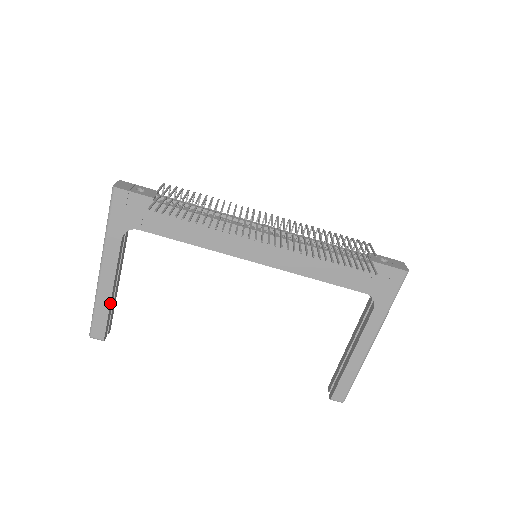
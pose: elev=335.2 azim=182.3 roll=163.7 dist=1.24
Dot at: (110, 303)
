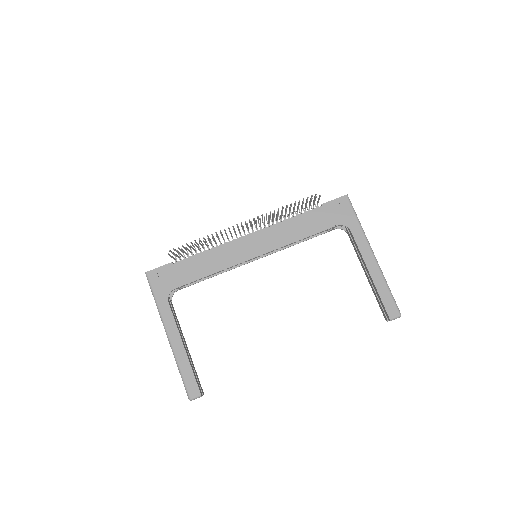
Dot at: (188, 358)
